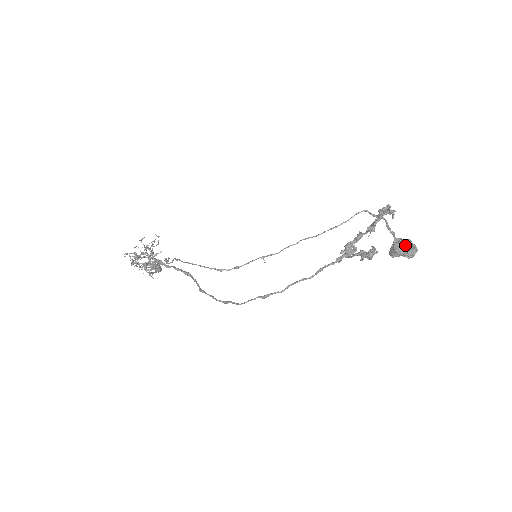
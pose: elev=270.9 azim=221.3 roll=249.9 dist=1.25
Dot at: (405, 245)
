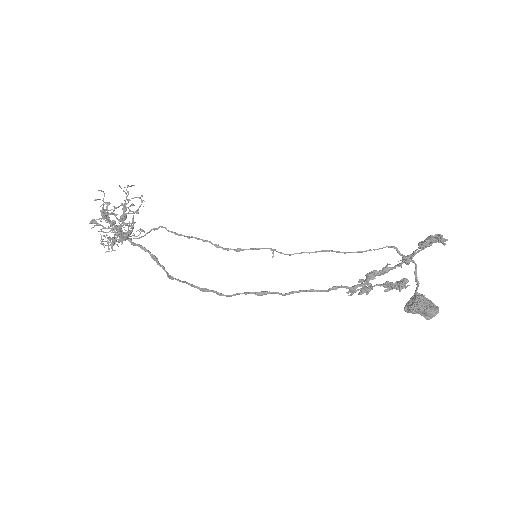
Dot at: (427, 302)
